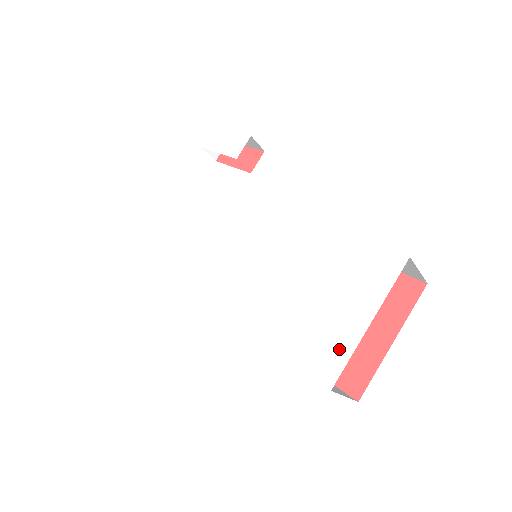
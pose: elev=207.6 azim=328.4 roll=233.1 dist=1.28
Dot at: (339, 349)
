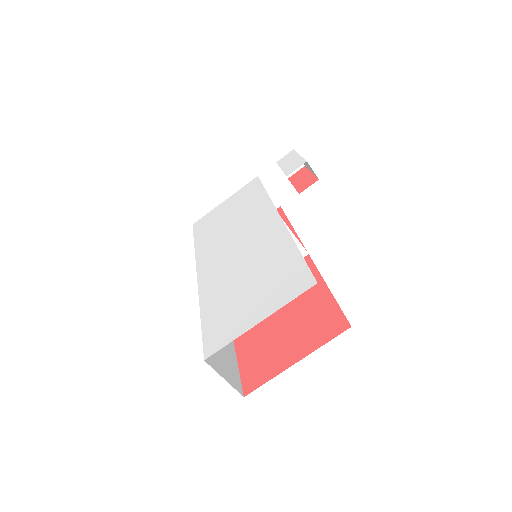
Dot at: (230, 333)
